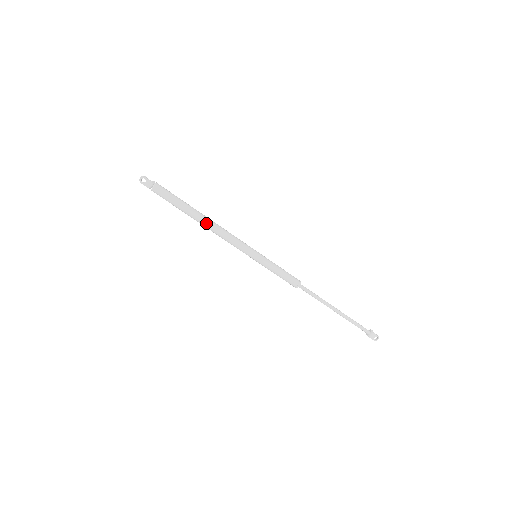
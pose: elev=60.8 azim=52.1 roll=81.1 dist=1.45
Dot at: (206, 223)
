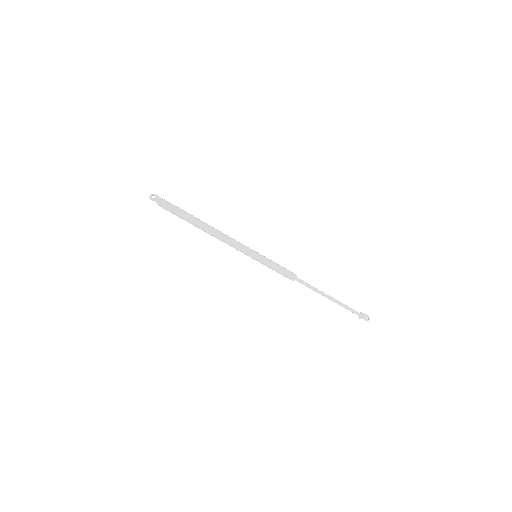
Dot at: (211, 228)
